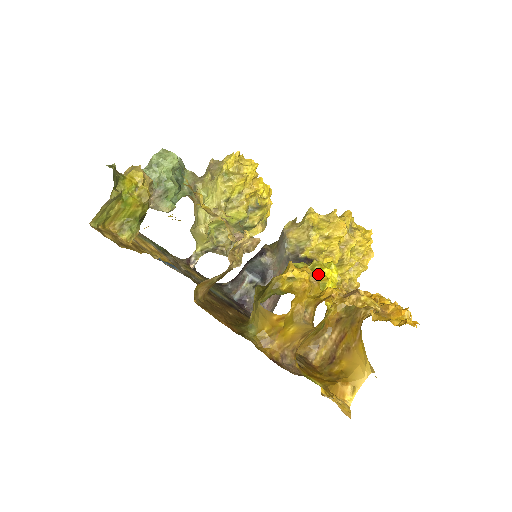
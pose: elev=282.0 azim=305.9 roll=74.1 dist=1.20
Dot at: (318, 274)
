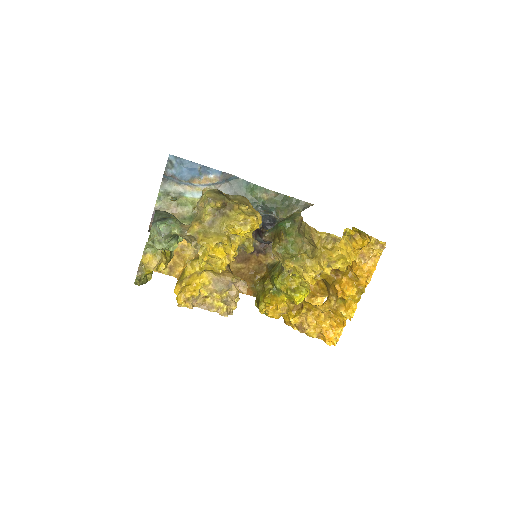
Dot at: (291, 298)
